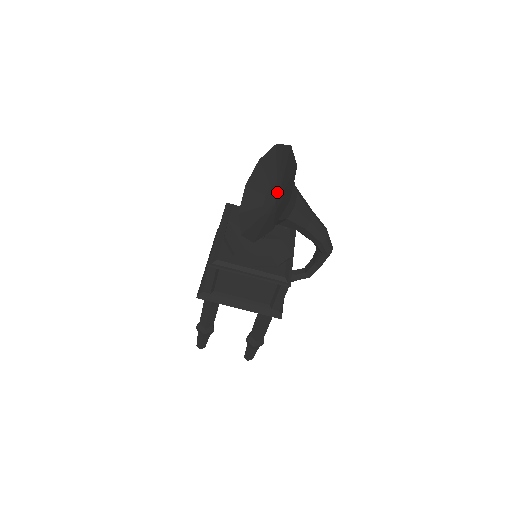
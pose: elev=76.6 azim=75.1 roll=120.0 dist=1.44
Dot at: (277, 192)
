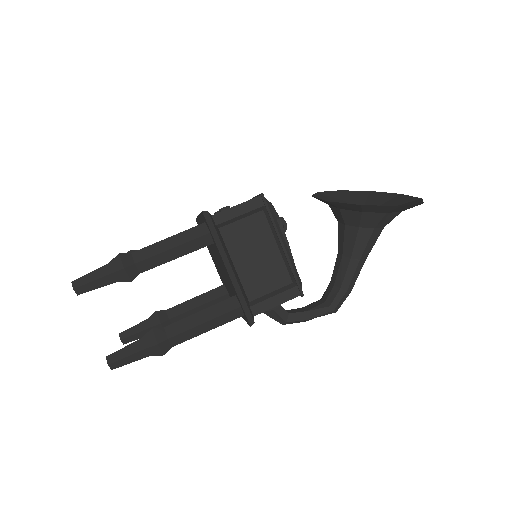
Dot at: occluded
